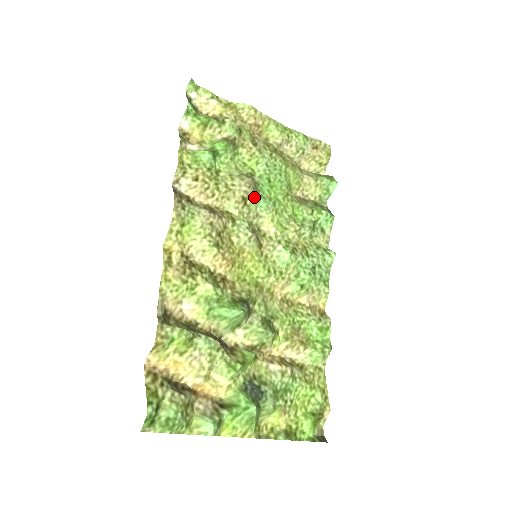
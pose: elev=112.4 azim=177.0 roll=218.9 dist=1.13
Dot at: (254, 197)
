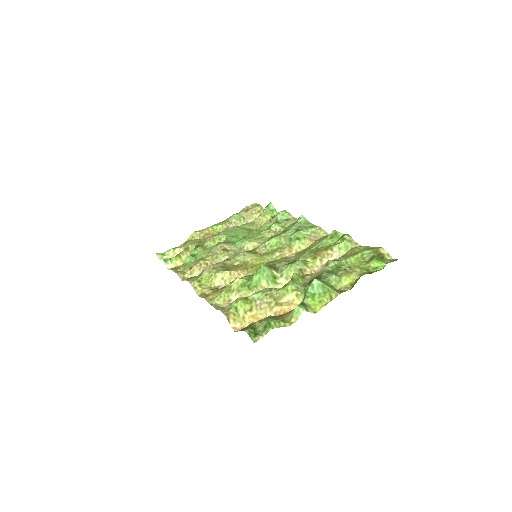
Dot at: (229, 245)
